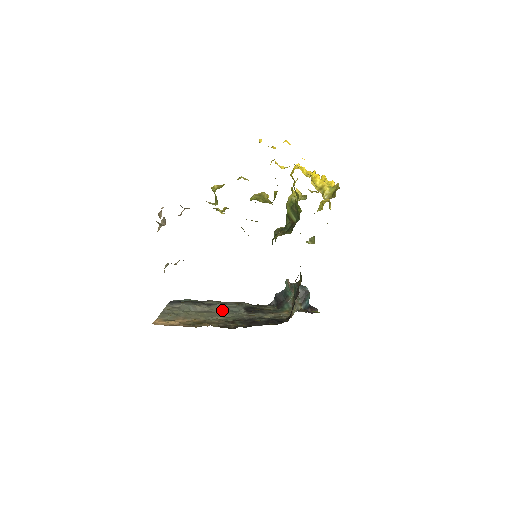
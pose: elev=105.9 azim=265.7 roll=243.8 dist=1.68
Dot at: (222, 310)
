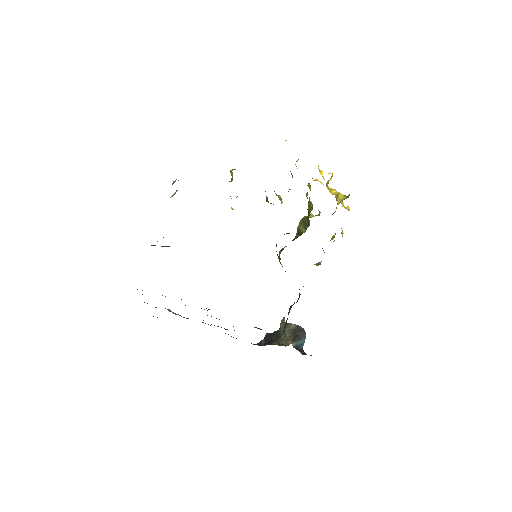
Dot at: occluded
